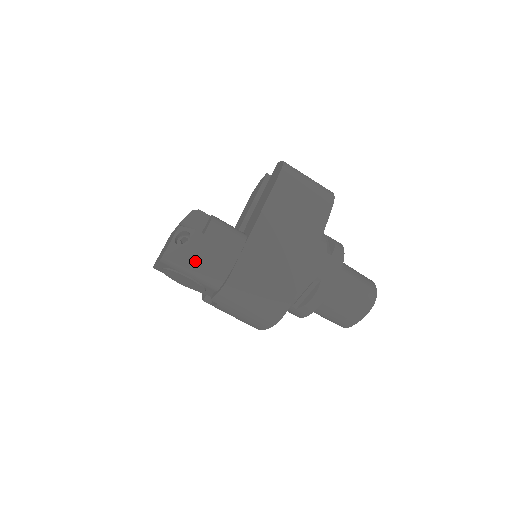
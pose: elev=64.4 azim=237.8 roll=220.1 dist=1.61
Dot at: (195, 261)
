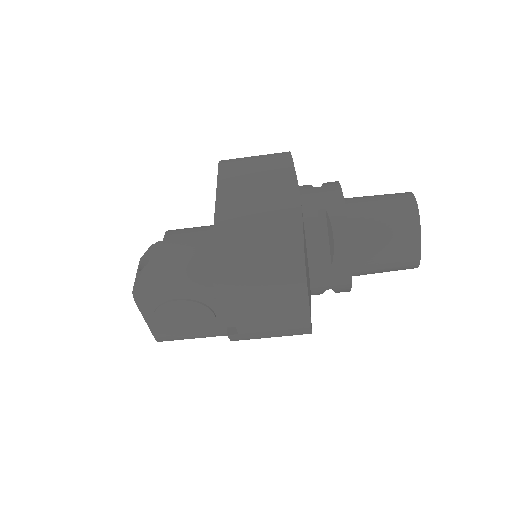
Dot at: (168, 273)
